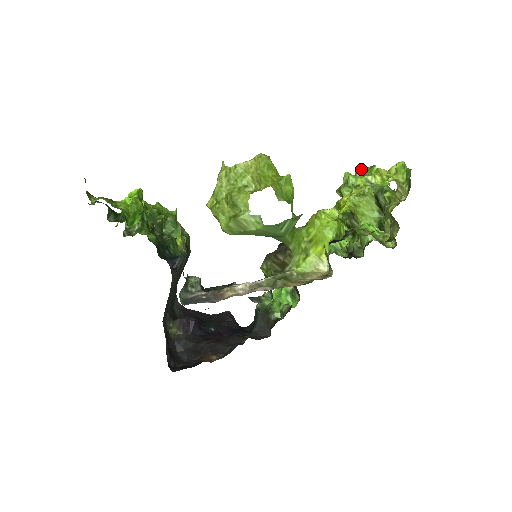
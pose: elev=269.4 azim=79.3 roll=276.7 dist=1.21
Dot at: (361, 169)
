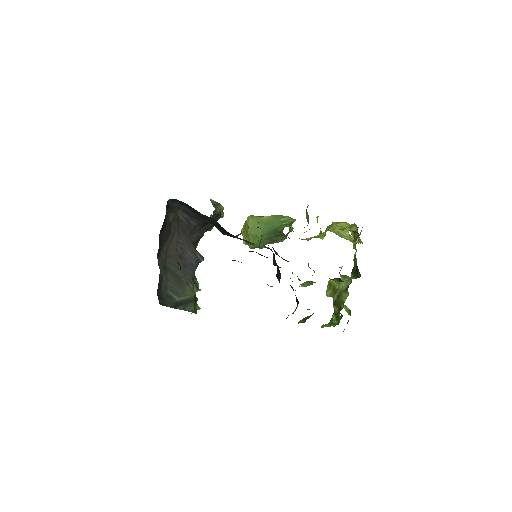
Dot at: occluded
